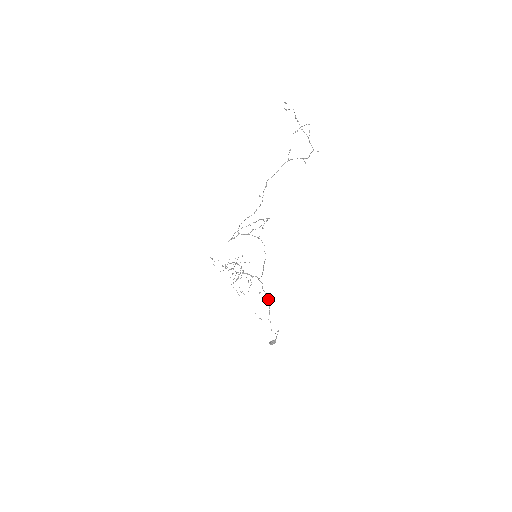
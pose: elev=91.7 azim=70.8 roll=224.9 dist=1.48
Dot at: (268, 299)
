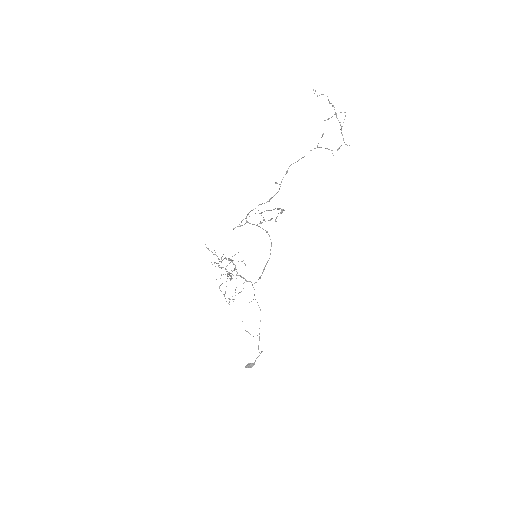
Dot at: (260, 310)
